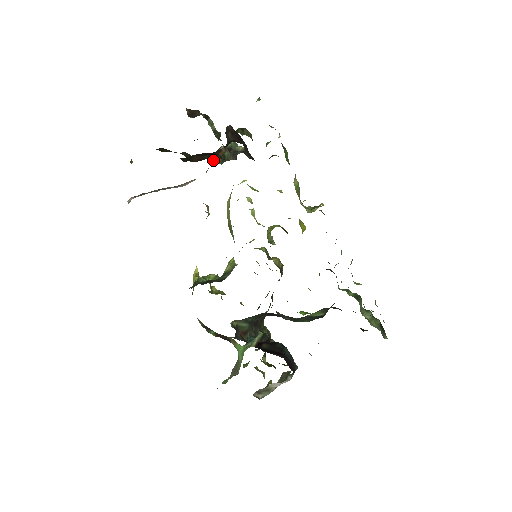
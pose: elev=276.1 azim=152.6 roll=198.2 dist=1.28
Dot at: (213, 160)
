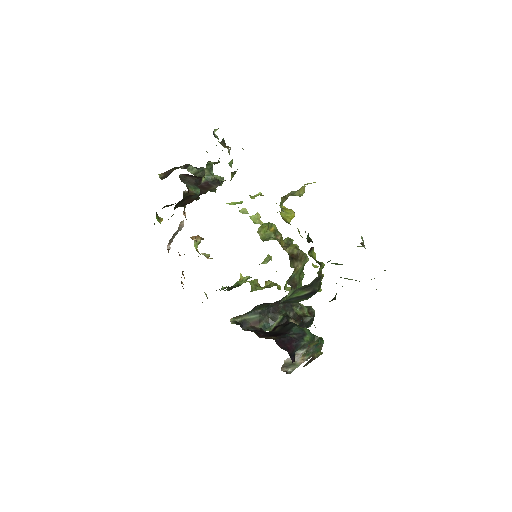
Dot at: occluded
